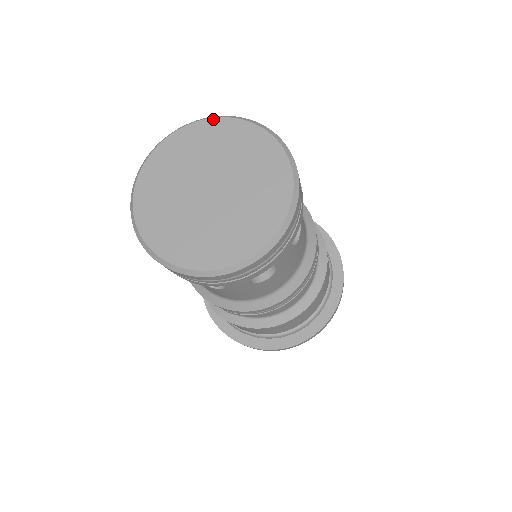
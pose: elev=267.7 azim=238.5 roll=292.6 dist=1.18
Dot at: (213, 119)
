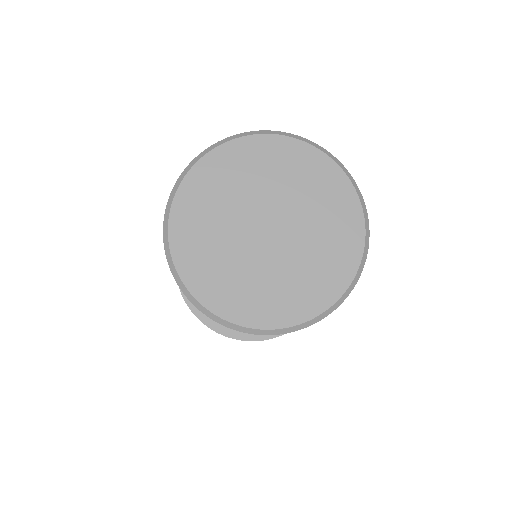
Dot at: (306, 144)
